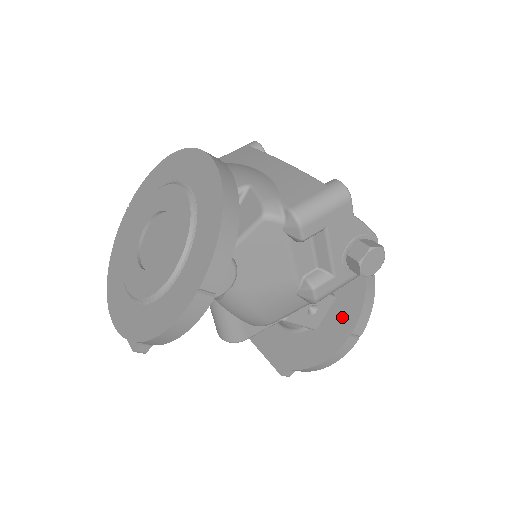
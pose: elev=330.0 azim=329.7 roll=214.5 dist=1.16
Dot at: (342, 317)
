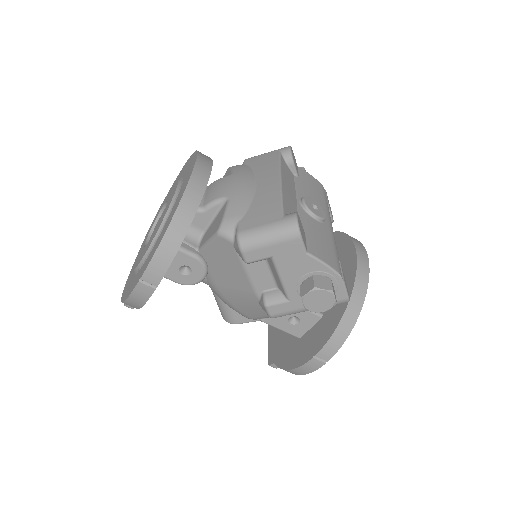
Dot at: (317, 337)
